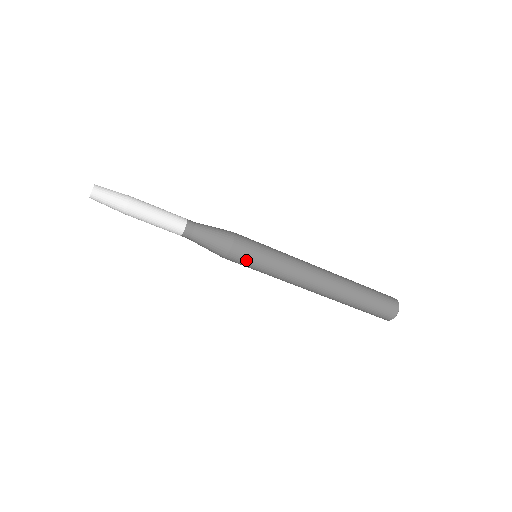
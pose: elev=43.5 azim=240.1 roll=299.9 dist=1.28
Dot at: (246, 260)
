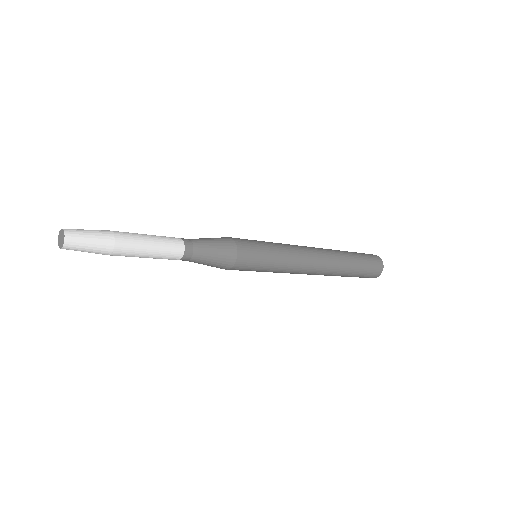
Dot at: (243, 270)
